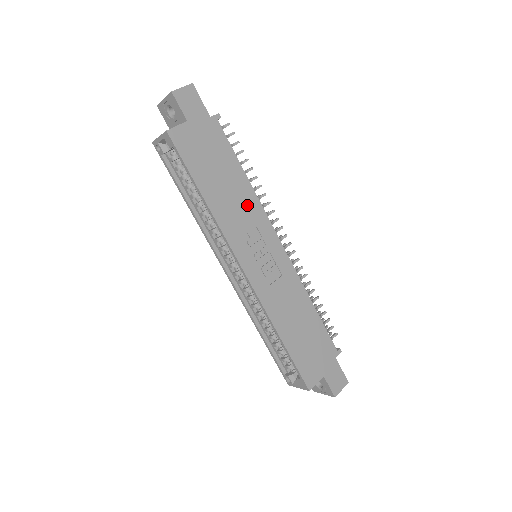
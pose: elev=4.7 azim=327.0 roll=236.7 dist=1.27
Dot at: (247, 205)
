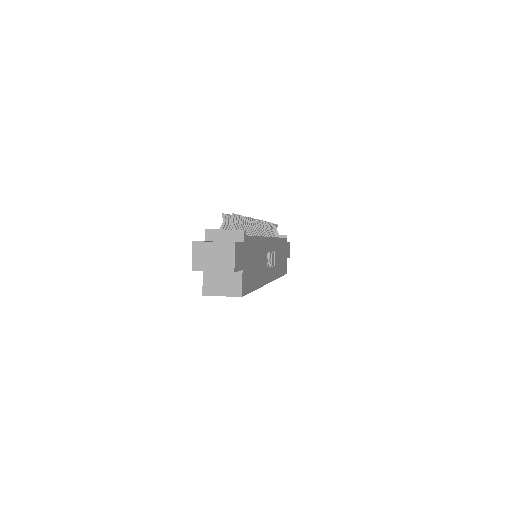
Dot at: (263, 251)
